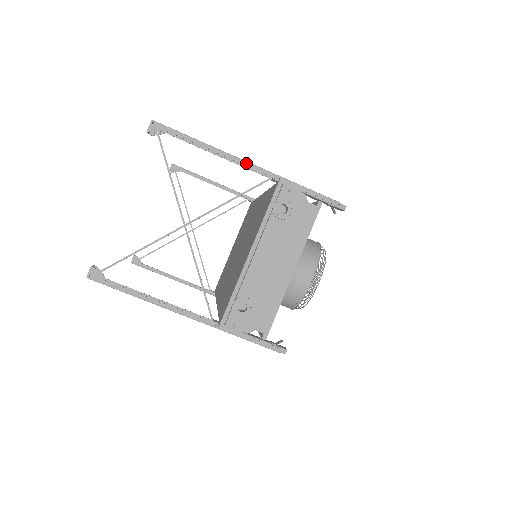
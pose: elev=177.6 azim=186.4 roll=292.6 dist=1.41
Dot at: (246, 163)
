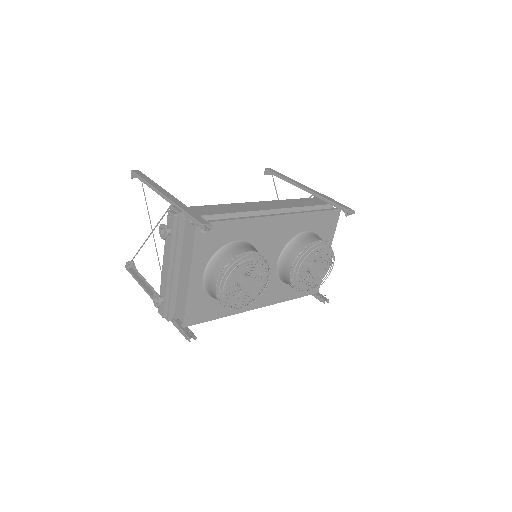
Dot at: (161, 195)
